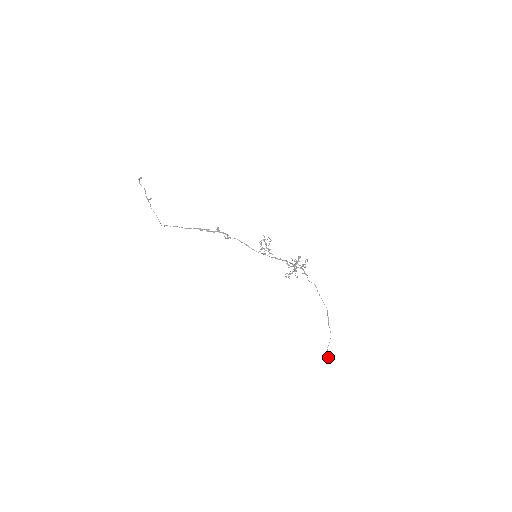
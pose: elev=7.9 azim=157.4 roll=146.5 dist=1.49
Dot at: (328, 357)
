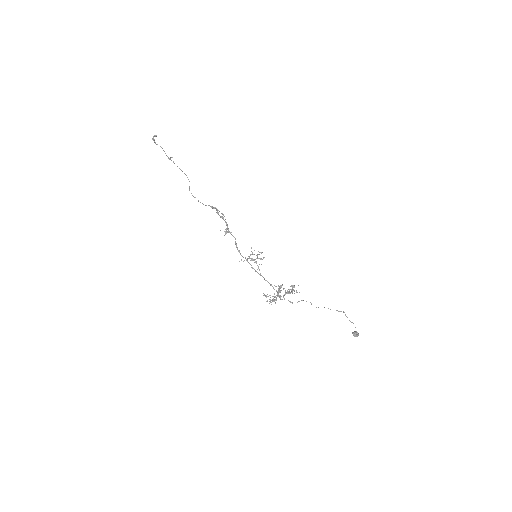
Dot at: (357, 335)
